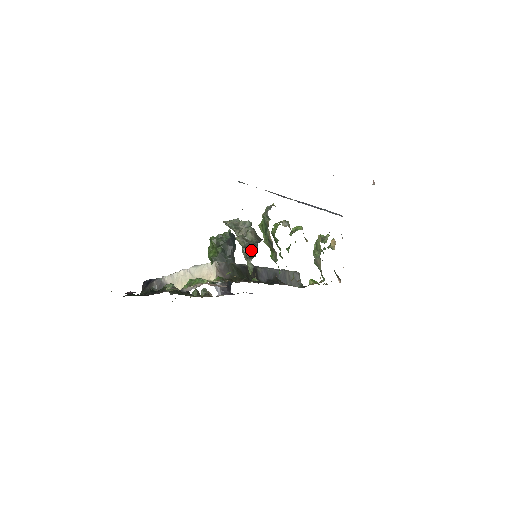
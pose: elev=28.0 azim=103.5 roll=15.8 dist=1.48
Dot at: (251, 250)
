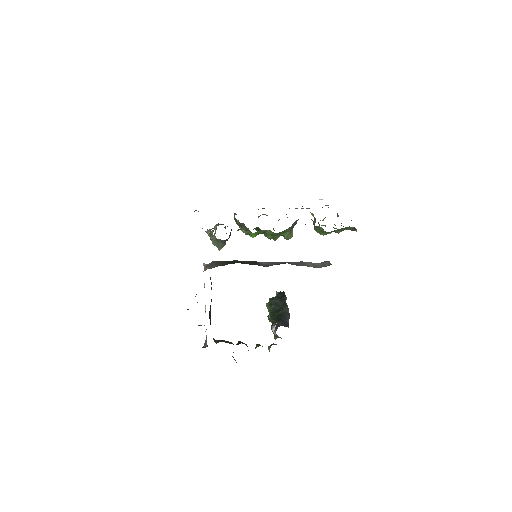
Dot at: (213, 228)
